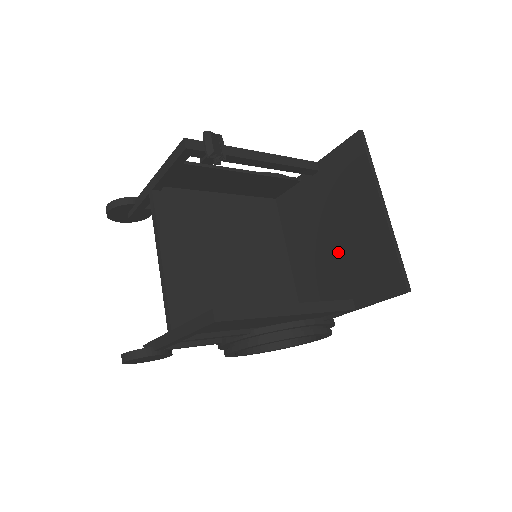
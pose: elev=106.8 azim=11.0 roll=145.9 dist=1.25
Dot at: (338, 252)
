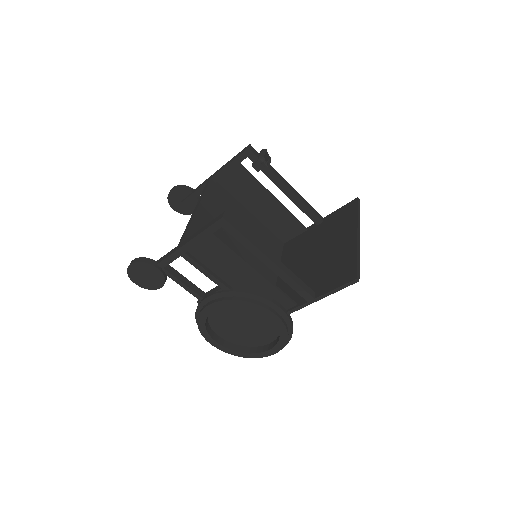
Dot at: (316, 266)
